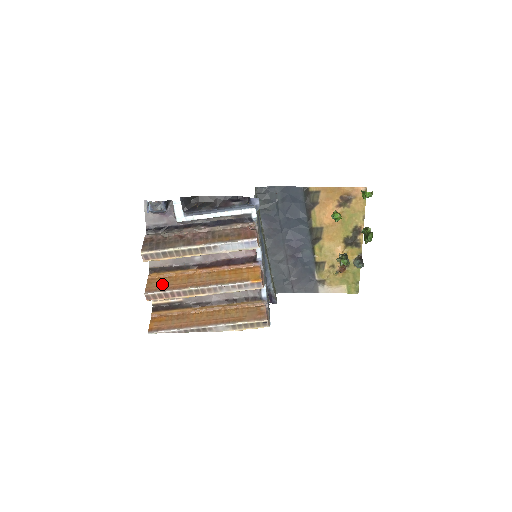
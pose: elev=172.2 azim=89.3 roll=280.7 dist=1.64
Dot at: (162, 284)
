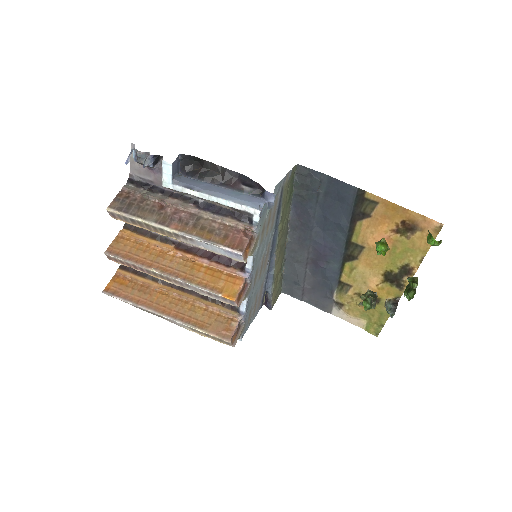
Dot at: (128, 249)
